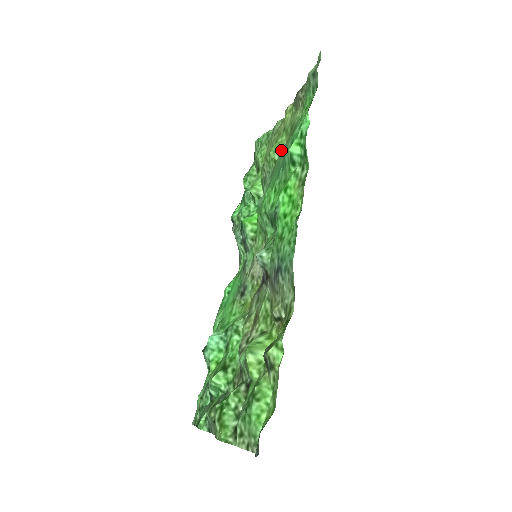
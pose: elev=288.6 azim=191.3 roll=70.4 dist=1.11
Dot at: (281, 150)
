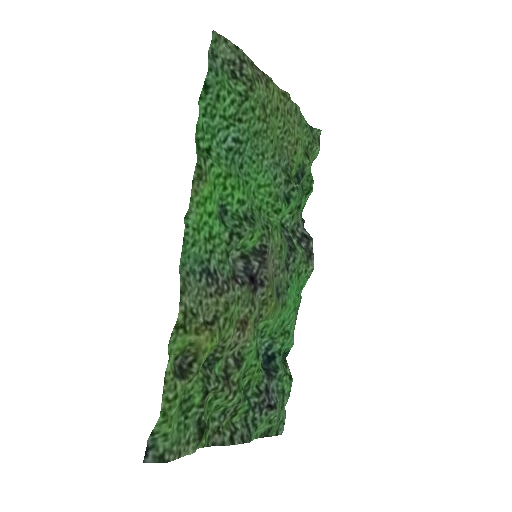
Dot at: (272, 134)
